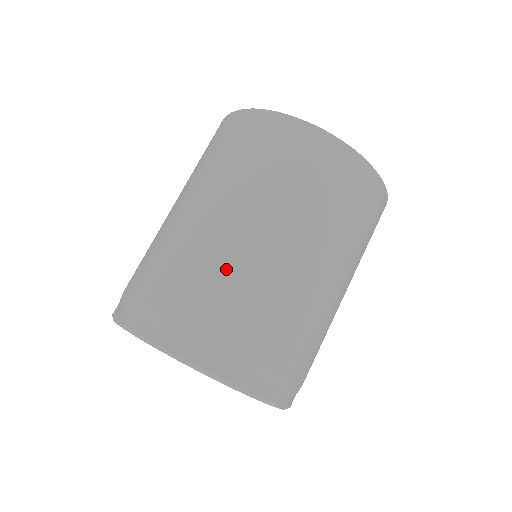
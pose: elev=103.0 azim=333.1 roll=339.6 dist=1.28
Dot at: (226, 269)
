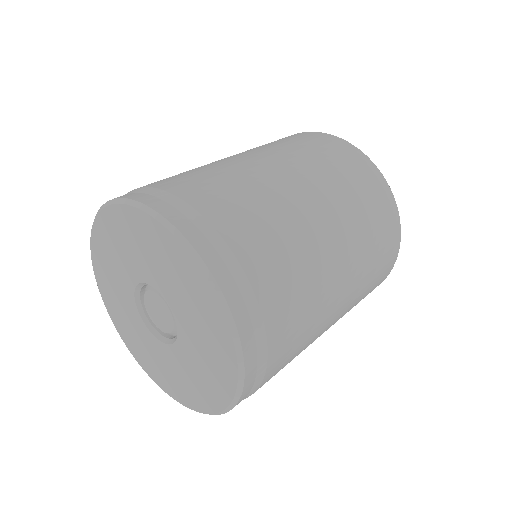
Dot at: occluded
